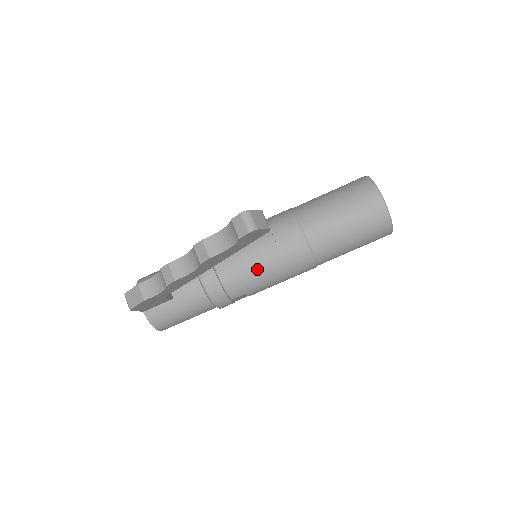
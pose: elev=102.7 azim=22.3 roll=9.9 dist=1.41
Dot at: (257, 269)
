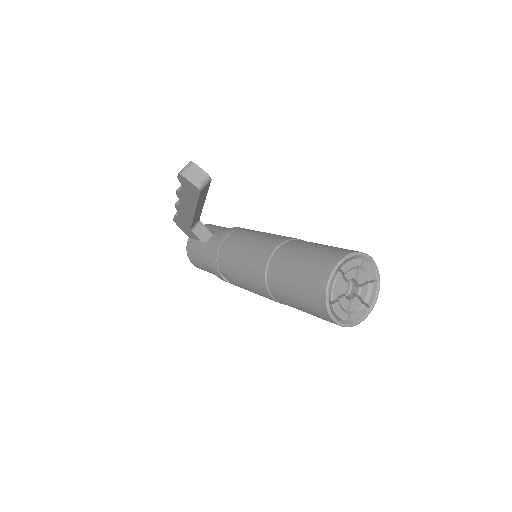
Dot at: (236, 256)
